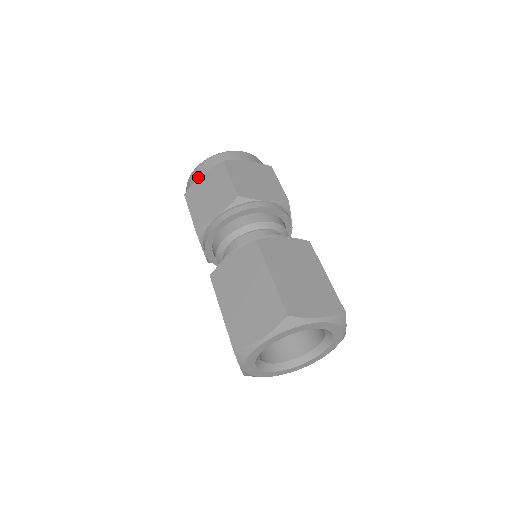
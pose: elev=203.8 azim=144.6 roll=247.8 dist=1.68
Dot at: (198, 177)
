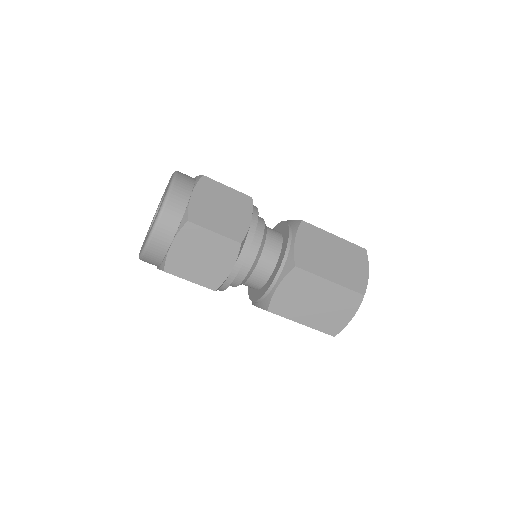
Dot at: (164, 248)
